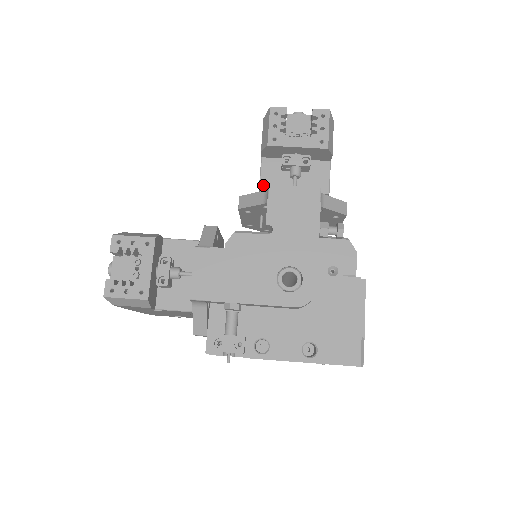
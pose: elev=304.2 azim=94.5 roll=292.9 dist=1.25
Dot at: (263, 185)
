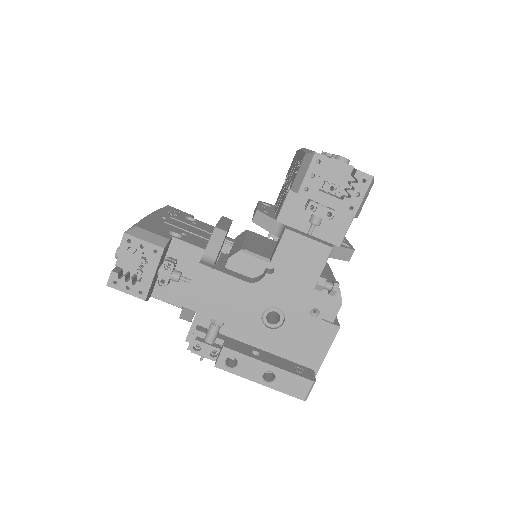
Dot at: (281, 217)
